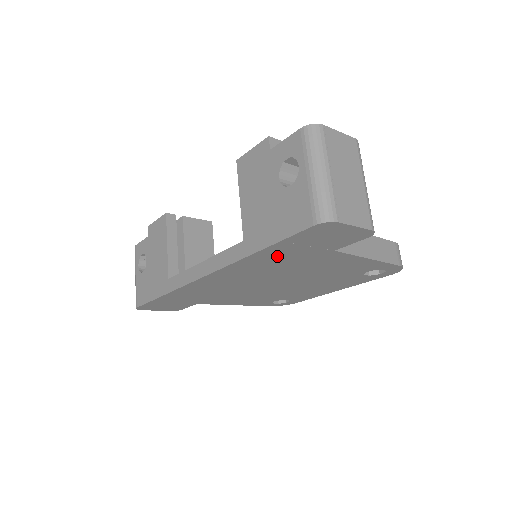
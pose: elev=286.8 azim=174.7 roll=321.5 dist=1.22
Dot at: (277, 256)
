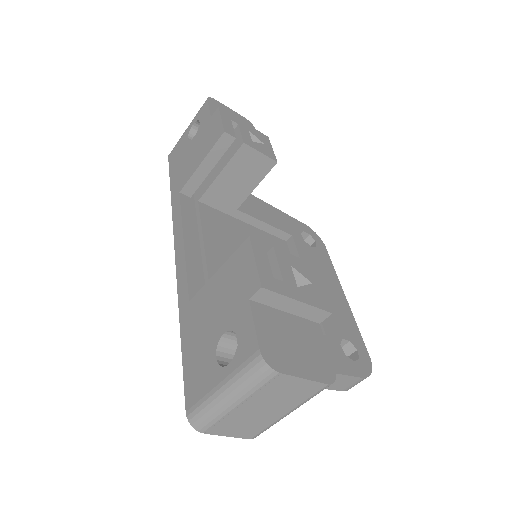
Dot at: occluded
